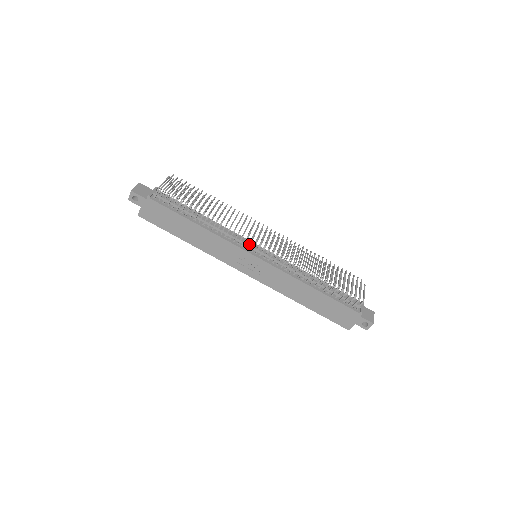
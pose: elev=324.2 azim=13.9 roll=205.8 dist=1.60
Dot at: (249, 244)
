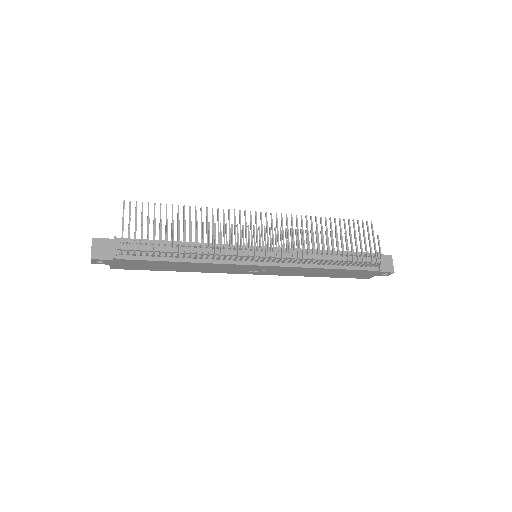
Dot at: (247, 258)
